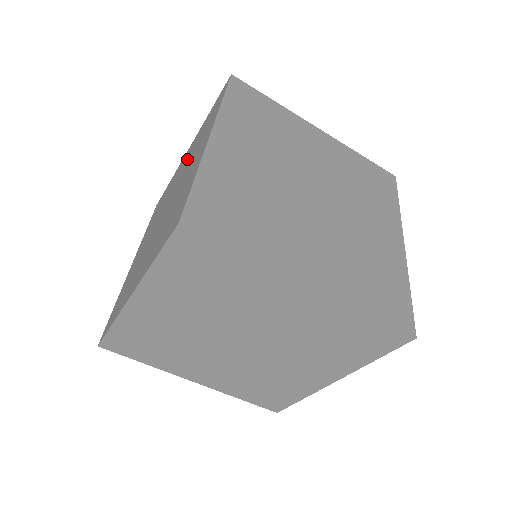
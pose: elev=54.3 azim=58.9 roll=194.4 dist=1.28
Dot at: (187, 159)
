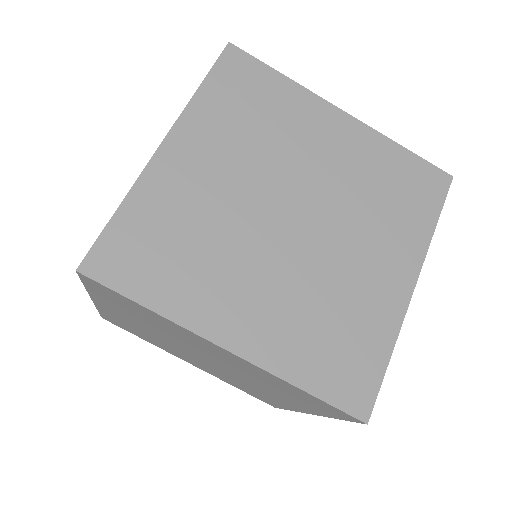
Dot at: occluded
